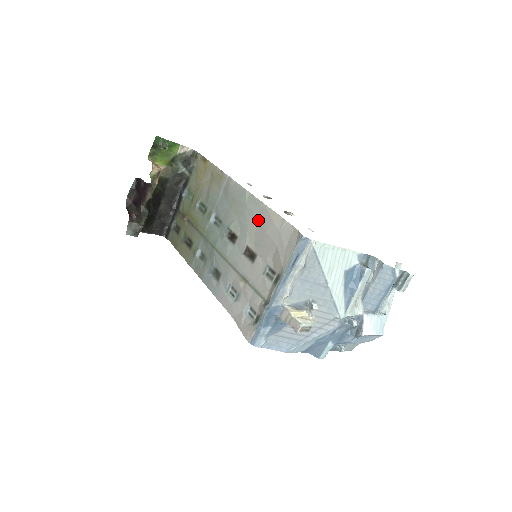
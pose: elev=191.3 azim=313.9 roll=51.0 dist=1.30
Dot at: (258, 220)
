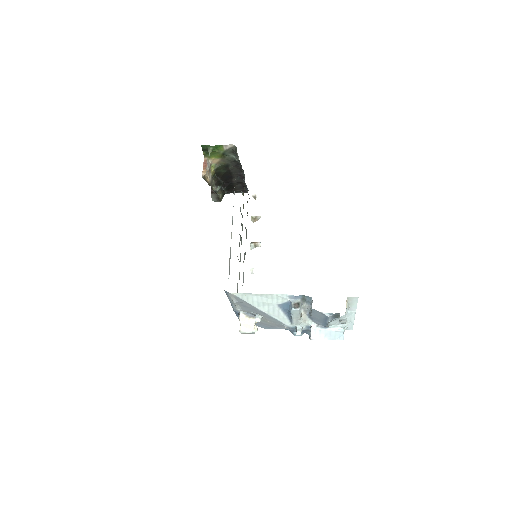
Dot at: occluded
